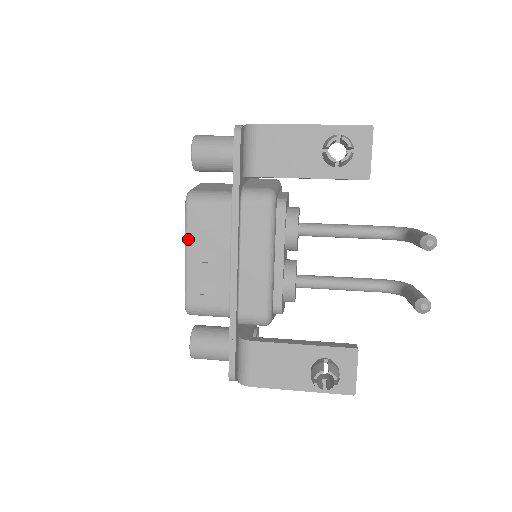
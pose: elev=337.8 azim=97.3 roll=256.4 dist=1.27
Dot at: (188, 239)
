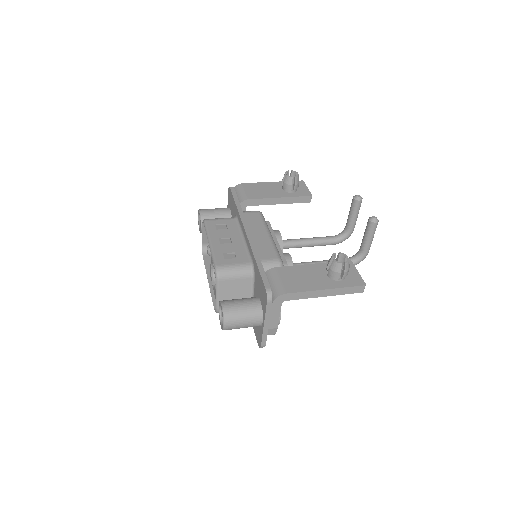
Dot at: (210, 234)
